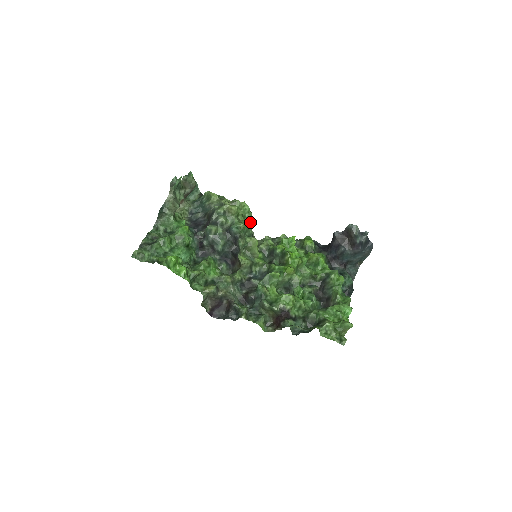
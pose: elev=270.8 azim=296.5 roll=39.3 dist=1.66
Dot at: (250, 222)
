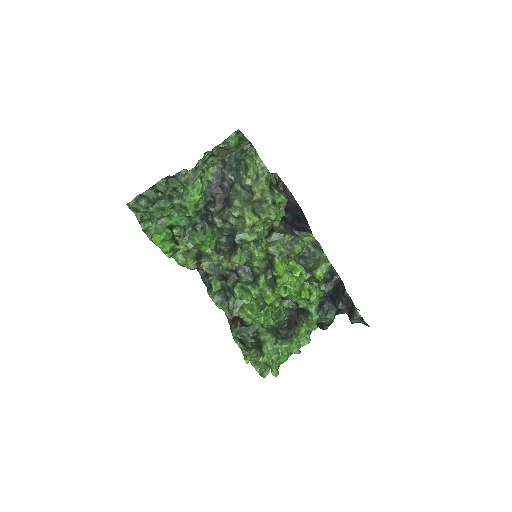
Dot at: occluded
